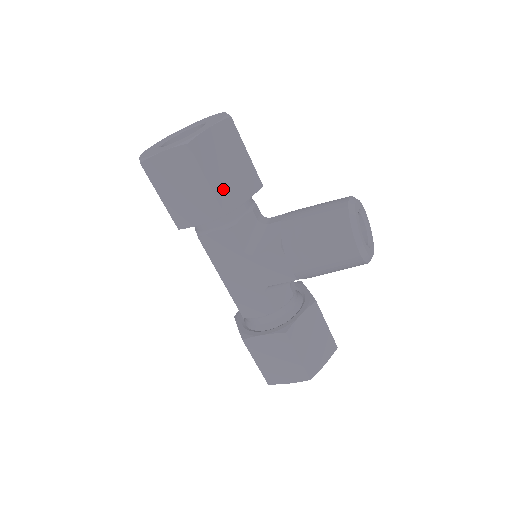
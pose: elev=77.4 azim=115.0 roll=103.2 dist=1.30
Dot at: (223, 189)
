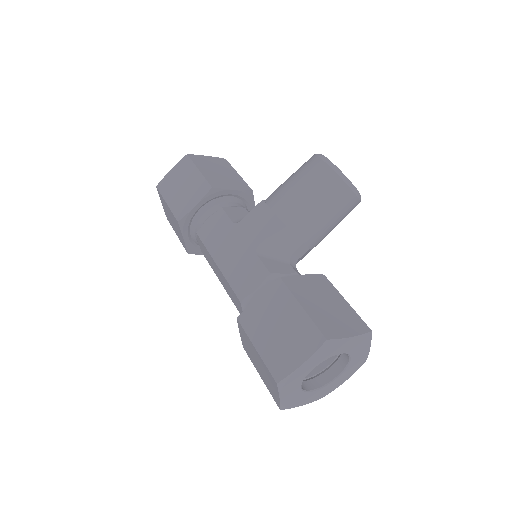
Dot at: (213, 178)
